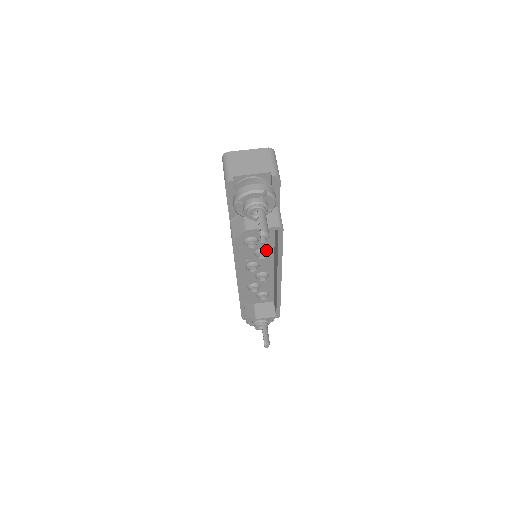
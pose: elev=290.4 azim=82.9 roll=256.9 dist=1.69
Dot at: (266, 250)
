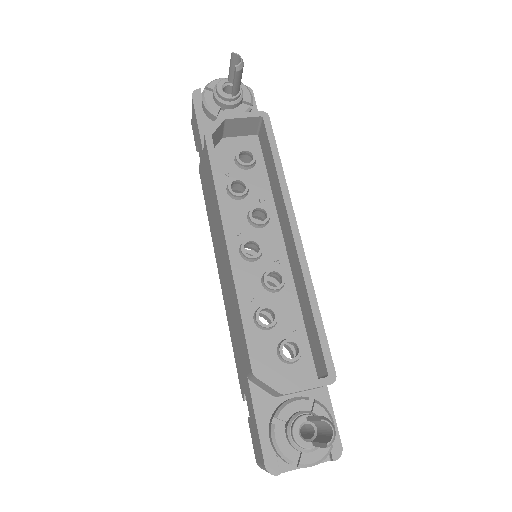
Dot at: (264, 209)
